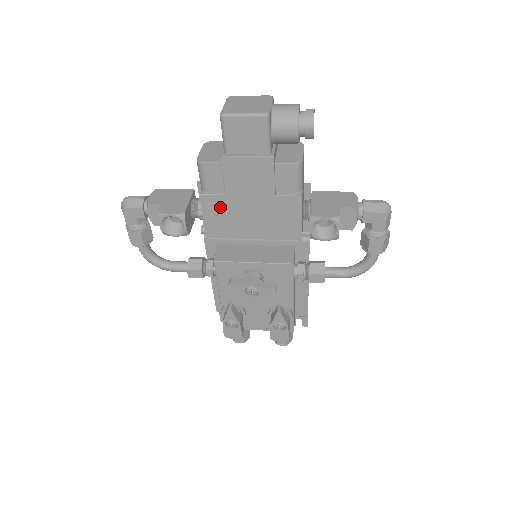
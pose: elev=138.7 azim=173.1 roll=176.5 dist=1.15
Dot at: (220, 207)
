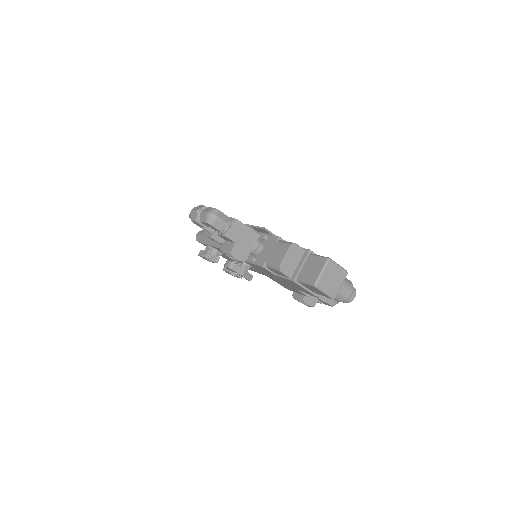
Dot at: (266, 271)
